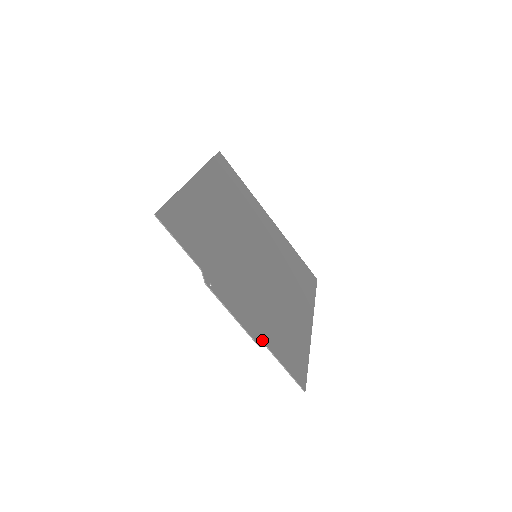
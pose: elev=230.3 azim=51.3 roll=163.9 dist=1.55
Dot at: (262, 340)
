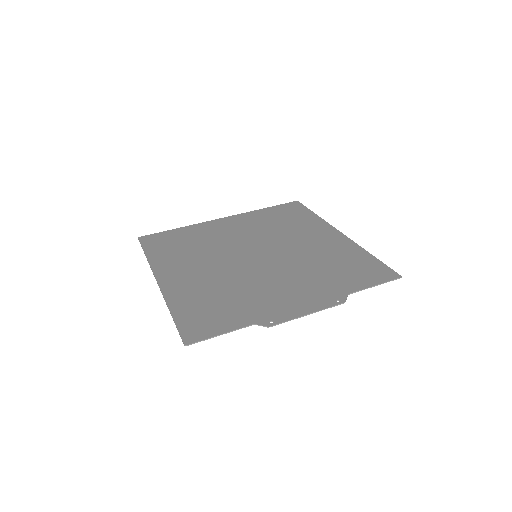
Dot at: (340, 296)
